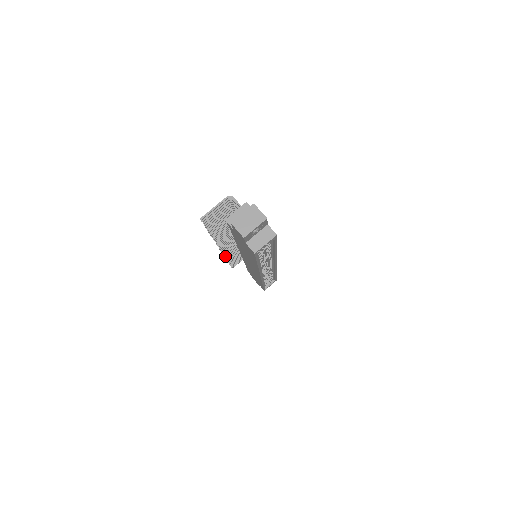
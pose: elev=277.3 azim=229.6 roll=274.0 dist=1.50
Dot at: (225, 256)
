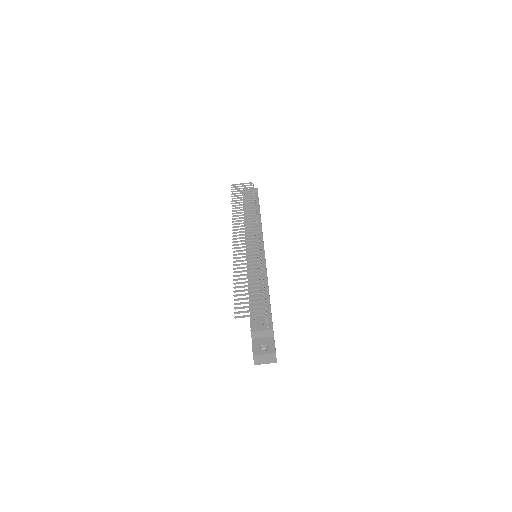
Dot at: (233, 219)
